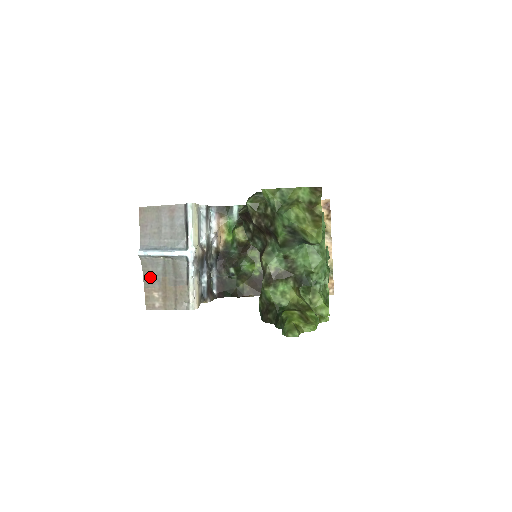
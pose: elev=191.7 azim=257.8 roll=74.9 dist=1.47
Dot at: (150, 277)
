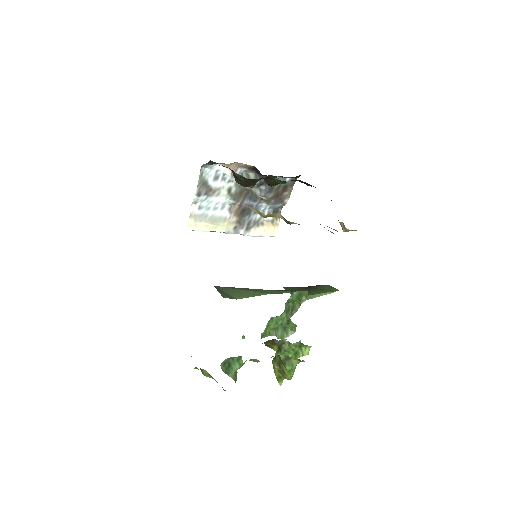
Dot at: occluded
